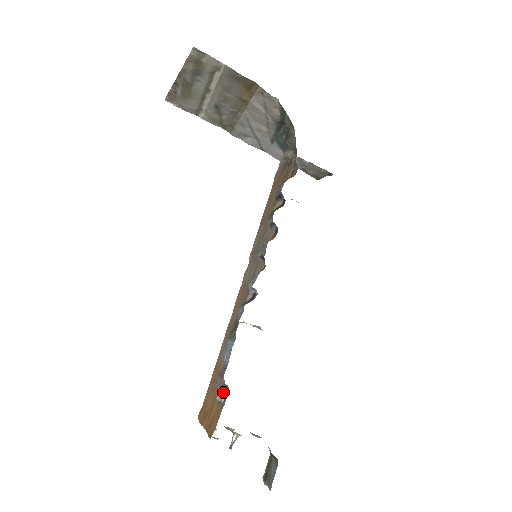
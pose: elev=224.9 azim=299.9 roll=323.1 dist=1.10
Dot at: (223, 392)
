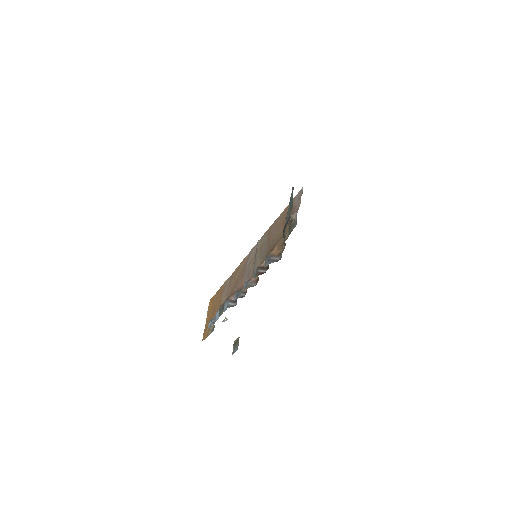
Dot at: (213, 325)
